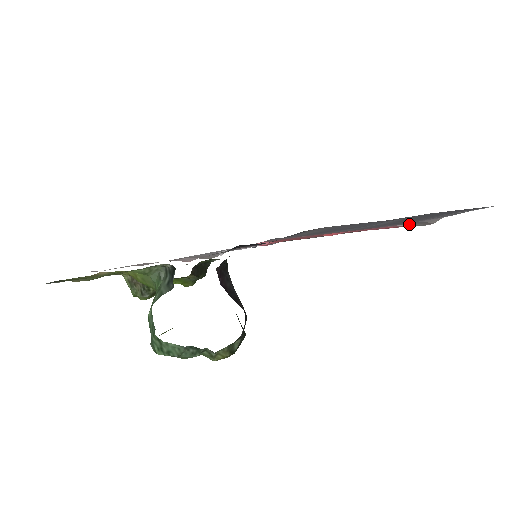
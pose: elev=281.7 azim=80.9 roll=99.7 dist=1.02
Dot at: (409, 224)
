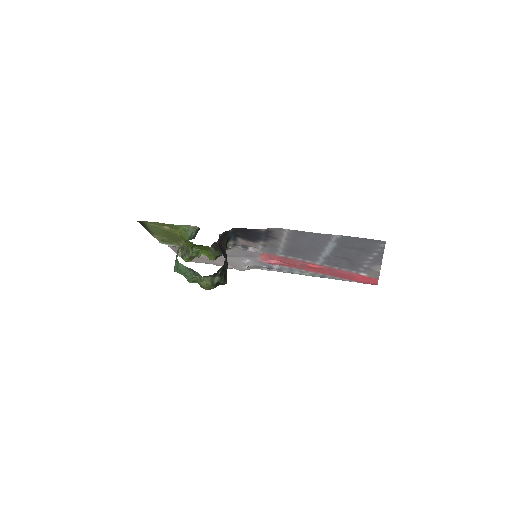
Dot at: (368, 274)
